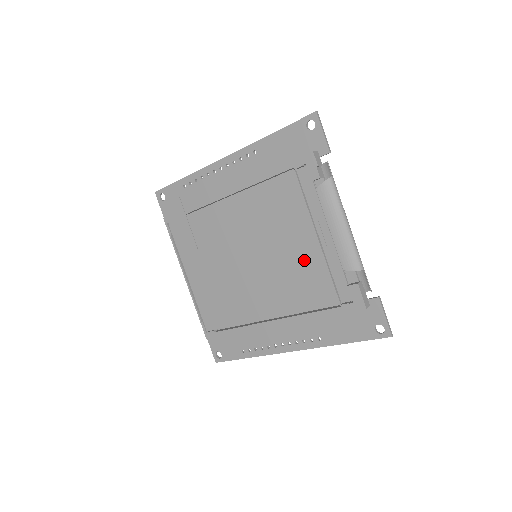
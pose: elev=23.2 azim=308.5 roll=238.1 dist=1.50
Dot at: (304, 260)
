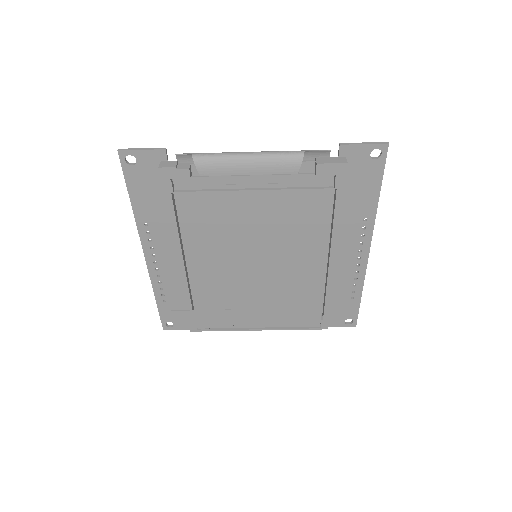
Dot at: (274, 211)
